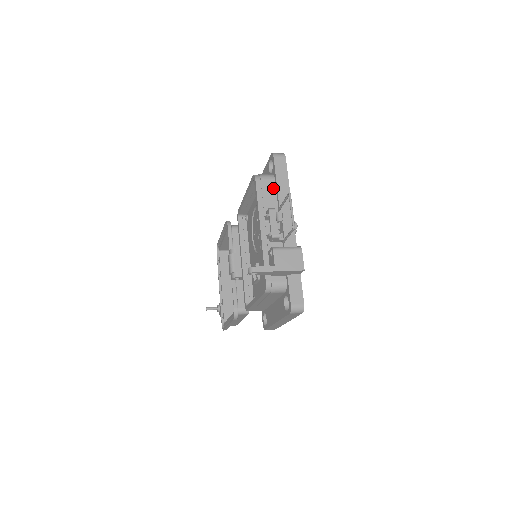
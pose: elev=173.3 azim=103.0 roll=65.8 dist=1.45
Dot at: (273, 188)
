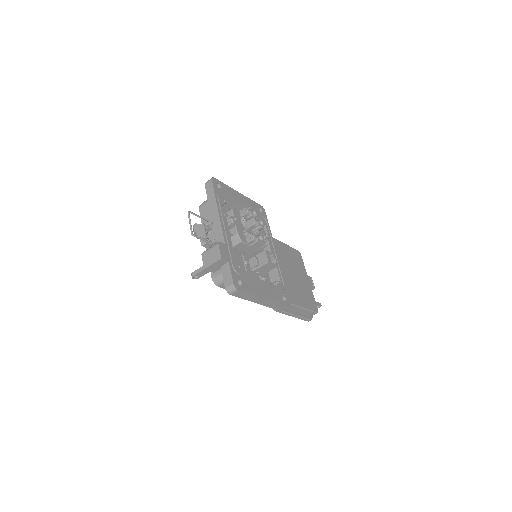
Dot at: (209, 207)
